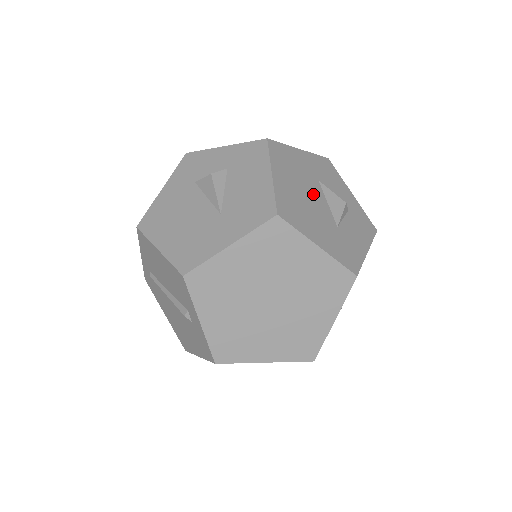
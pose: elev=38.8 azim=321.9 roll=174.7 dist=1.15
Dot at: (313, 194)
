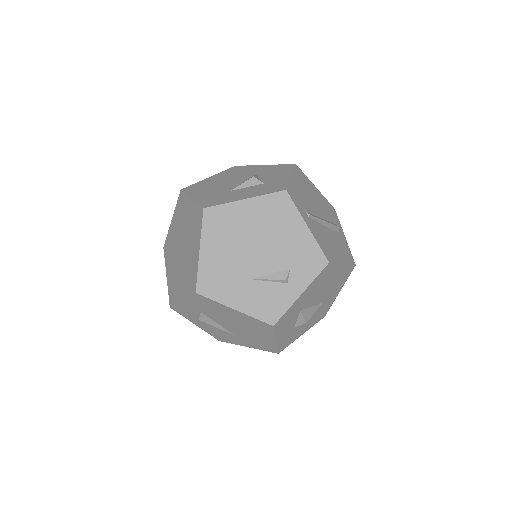
Dot at: (235, 180)
